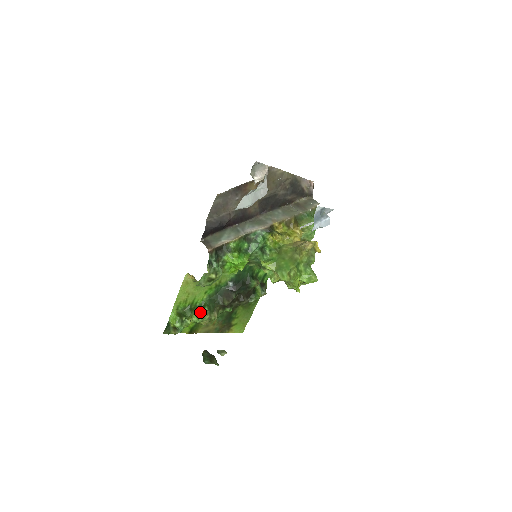
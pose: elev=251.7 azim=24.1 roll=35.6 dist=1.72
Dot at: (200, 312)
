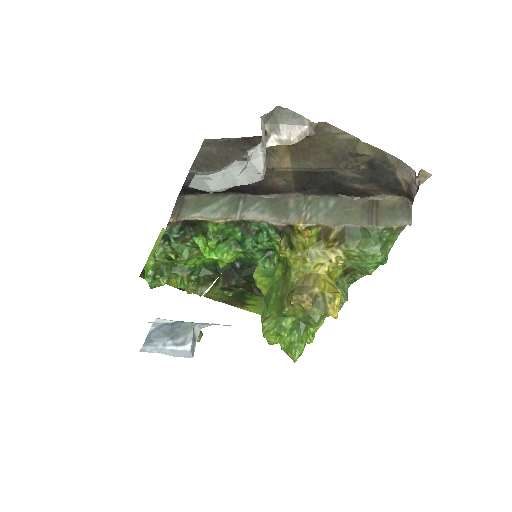
Dot at: (185, 277)
